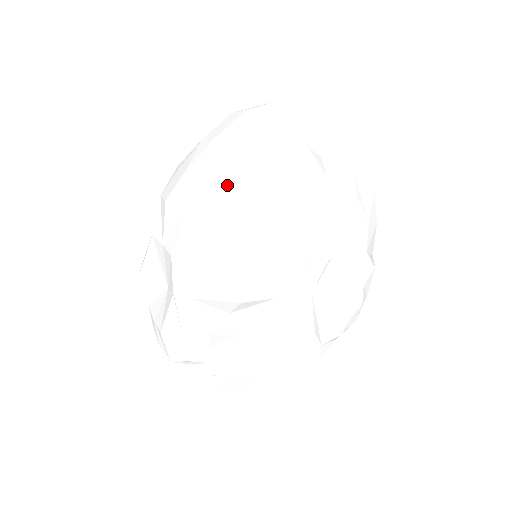
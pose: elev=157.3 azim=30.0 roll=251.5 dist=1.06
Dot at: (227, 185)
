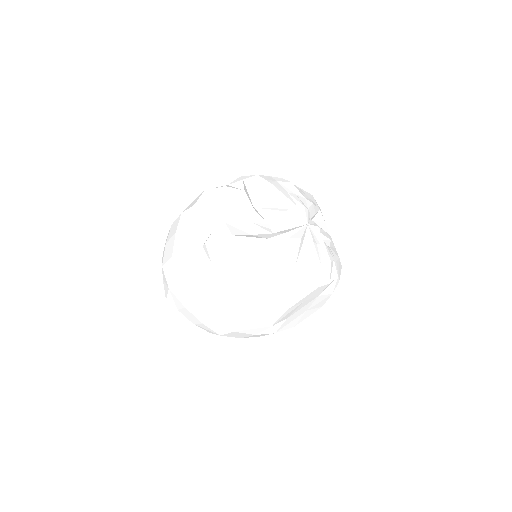
Dot at: occluded
